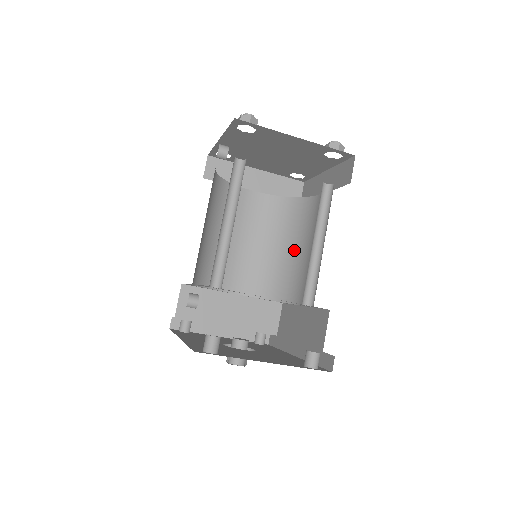
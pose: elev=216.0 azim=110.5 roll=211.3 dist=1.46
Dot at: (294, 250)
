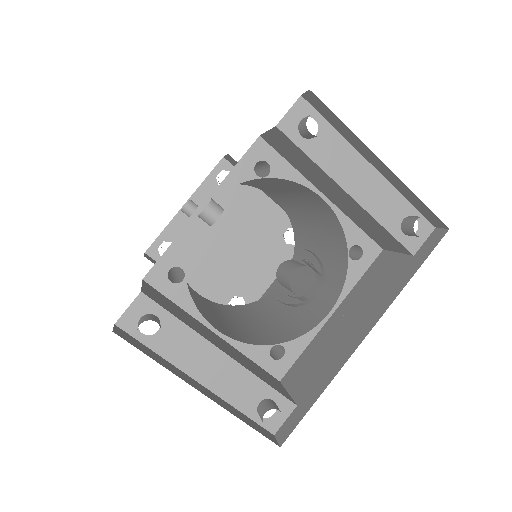
Dot at: (275, 316)
